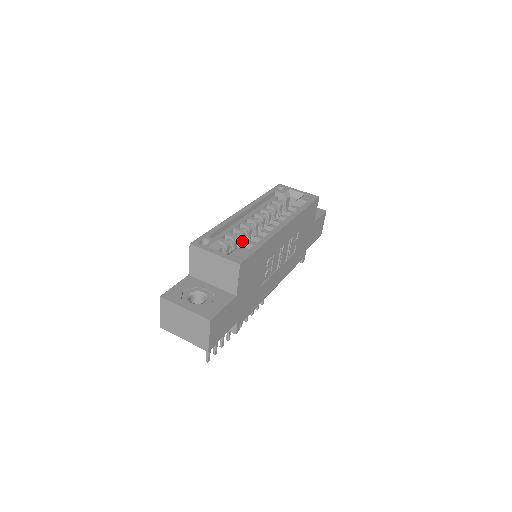
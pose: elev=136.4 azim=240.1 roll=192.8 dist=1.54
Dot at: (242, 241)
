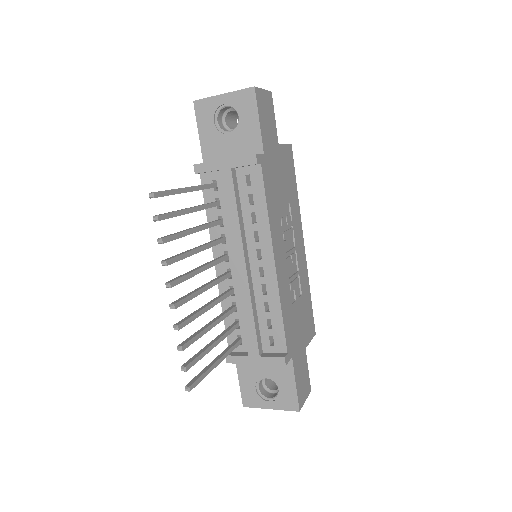
Dot at: occluded
